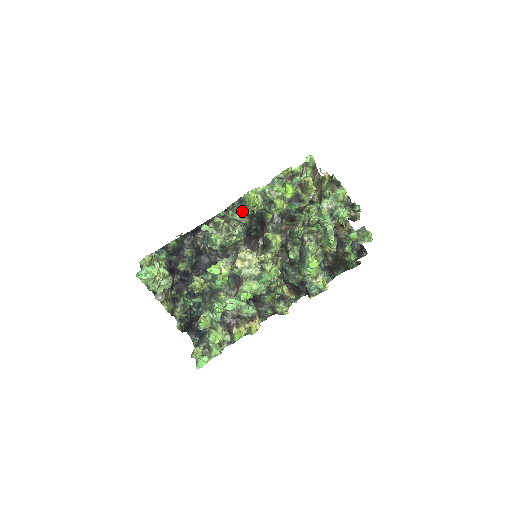
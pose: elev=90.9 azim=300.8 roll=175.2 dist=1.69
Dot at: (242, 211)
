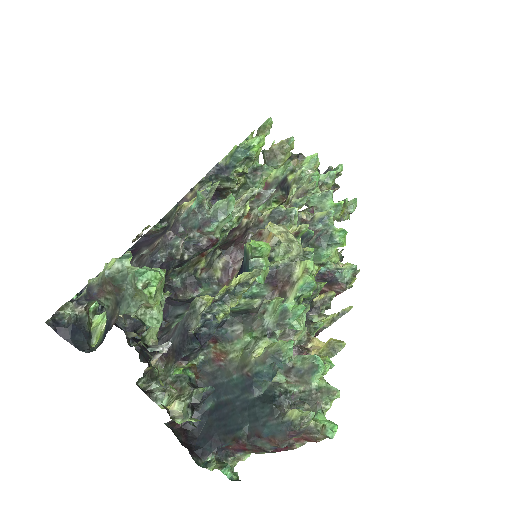
Dot at: occluded
